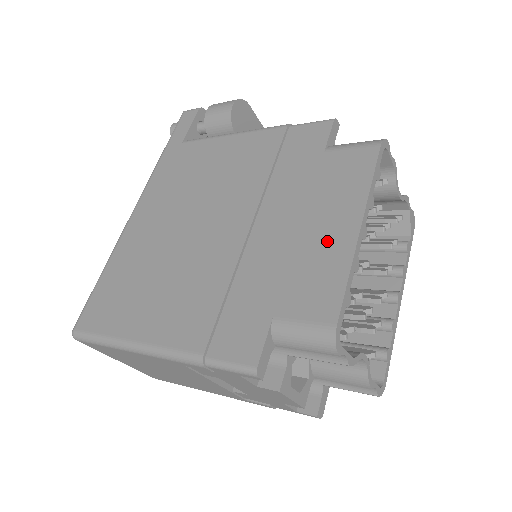
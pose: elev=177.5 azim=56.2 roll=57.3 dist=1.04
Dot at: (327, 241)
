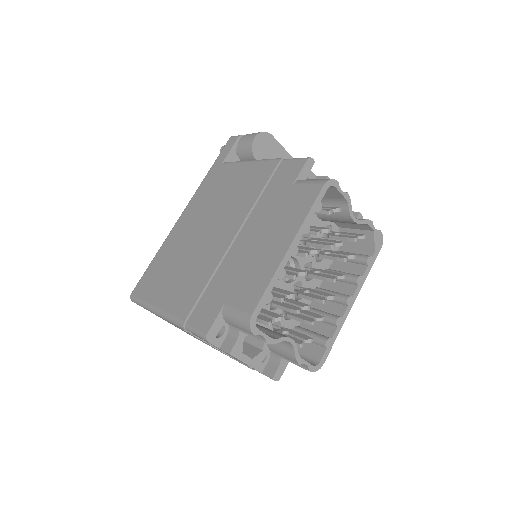
Dot at: (269, 255)
